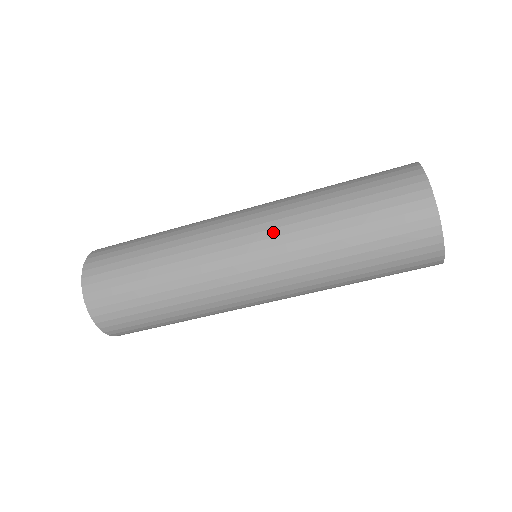
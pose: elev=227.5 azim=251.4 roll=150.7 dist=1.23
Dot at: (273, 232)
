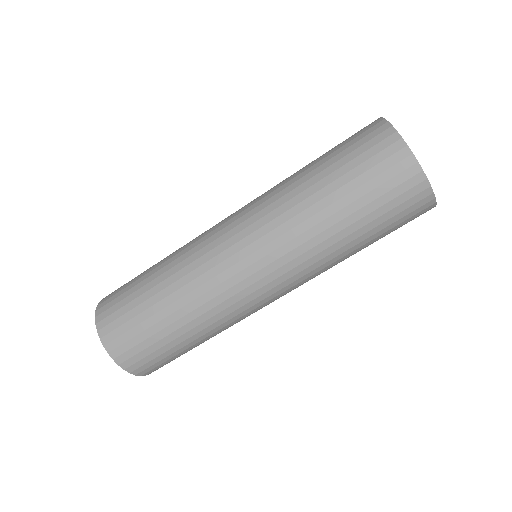
Dot at: (254, 202)
